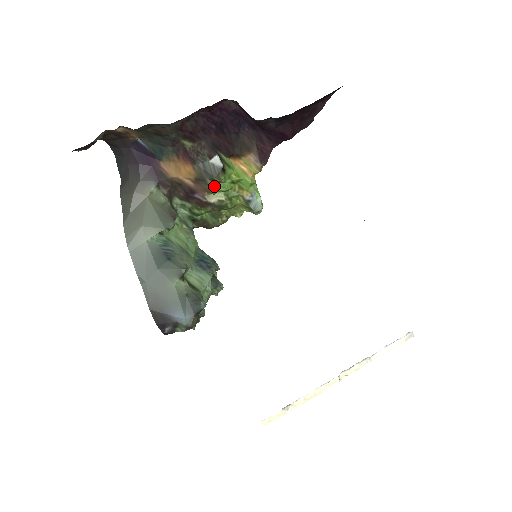
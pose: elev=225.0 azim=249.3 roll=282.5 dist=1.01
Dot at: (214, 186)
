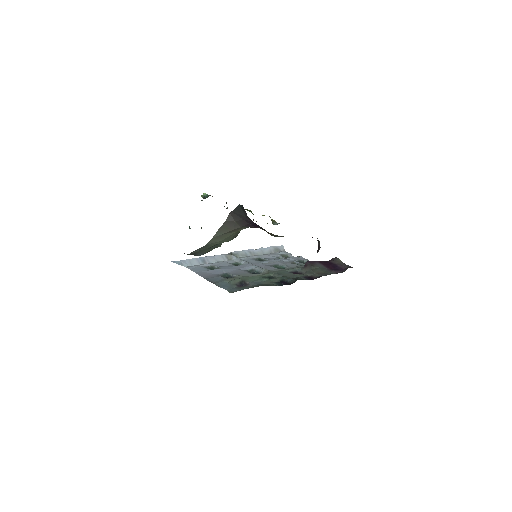
Dot at: occluded
